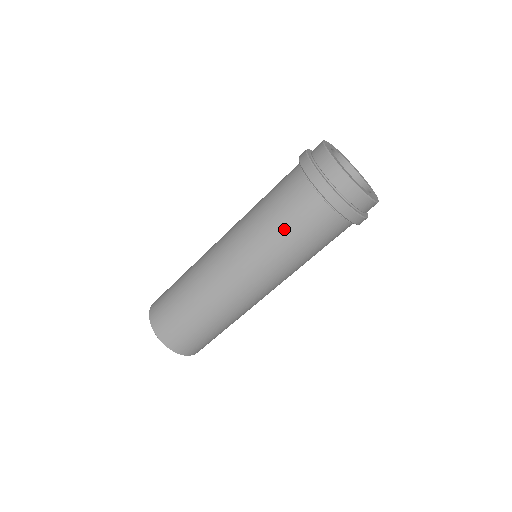
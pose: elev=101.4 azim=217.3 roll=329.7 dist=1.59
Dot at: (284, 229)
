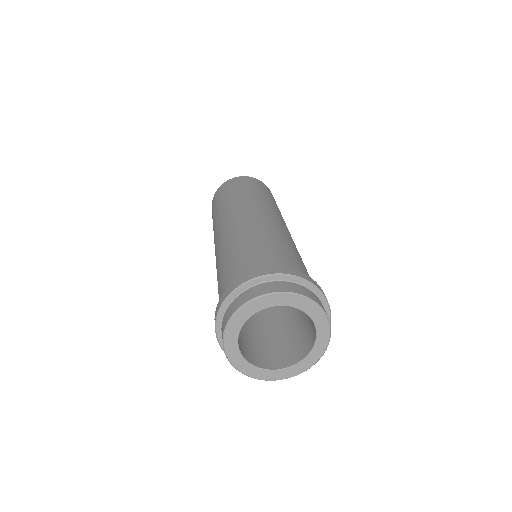
Dot at: occluded
